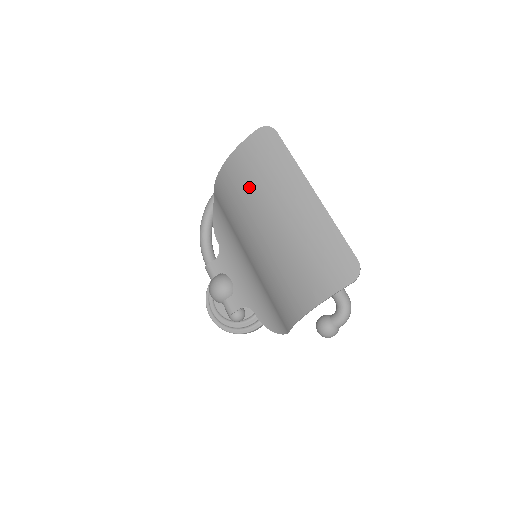
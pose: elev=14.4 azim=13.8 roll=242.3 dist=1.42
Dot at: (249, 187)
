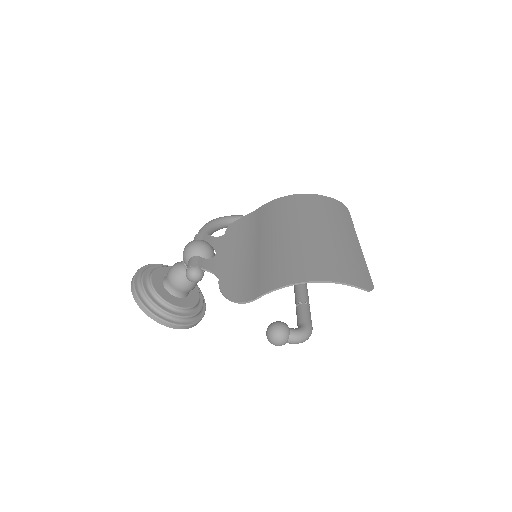
Dot at: (311, 210)
